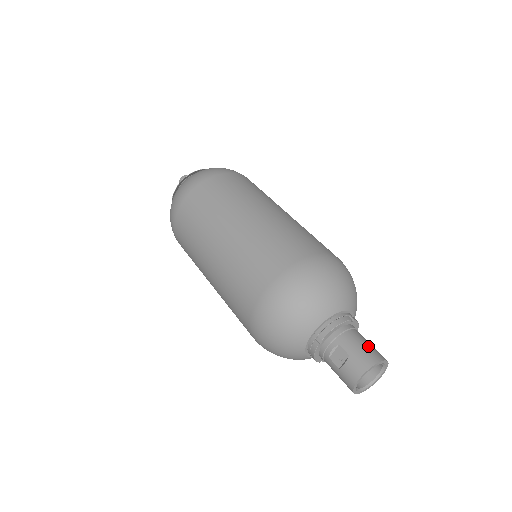
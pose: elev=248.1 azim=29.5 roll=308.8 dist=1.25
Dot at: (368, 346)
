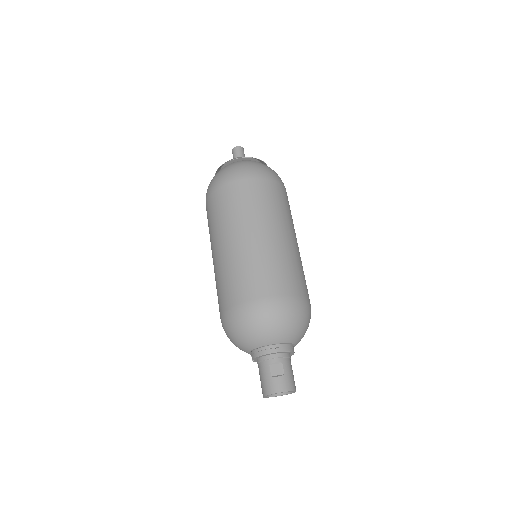
Dot at: occluded
